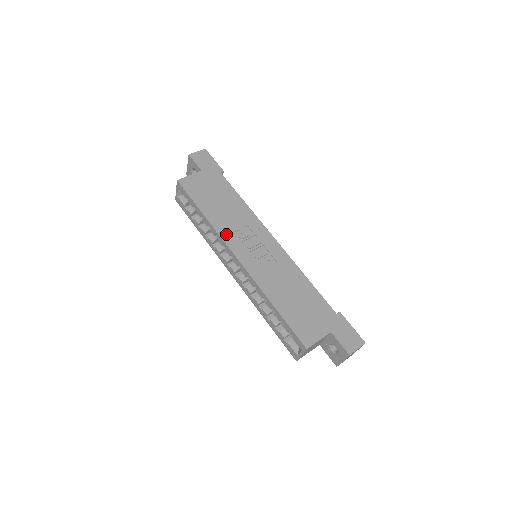
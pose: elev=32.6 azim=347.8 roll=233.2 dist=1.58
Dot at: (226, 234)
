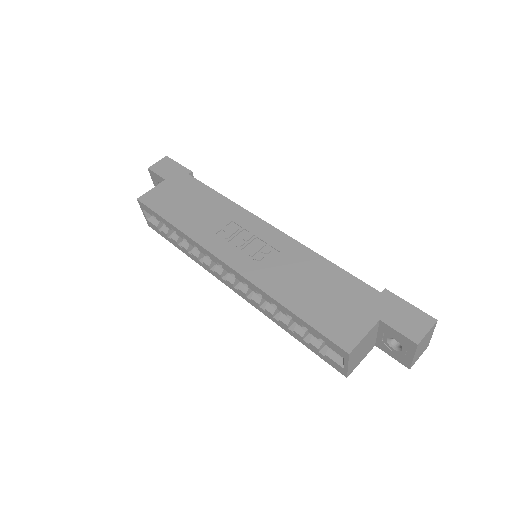
Dot at: (206, 239)
